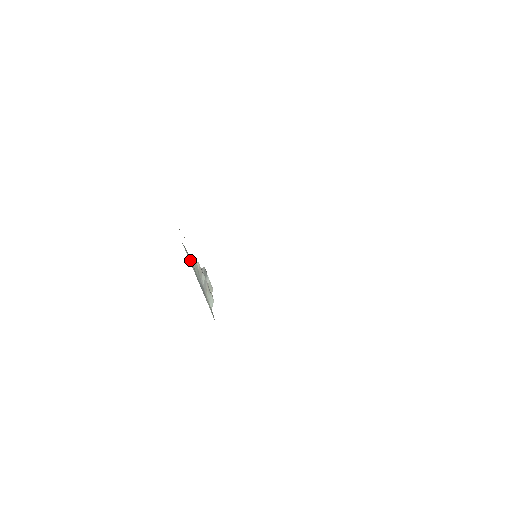
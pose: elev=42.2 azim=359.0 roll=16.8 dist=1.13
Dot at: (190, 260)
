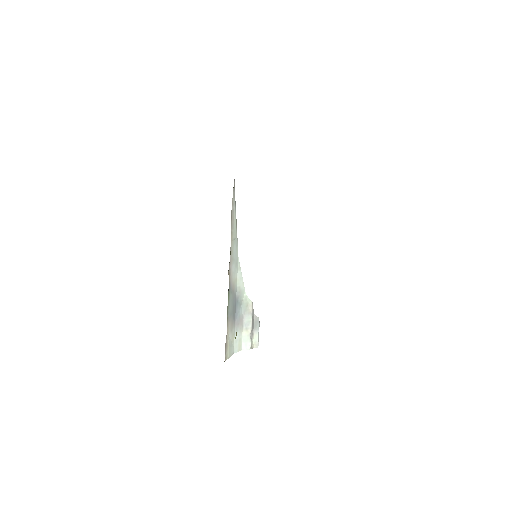
Dot at: (240, 281)
